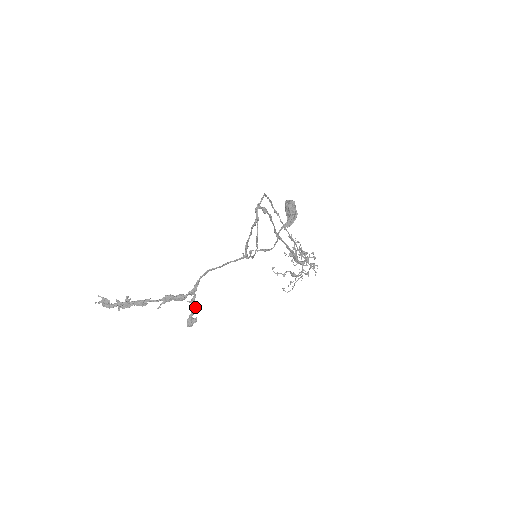
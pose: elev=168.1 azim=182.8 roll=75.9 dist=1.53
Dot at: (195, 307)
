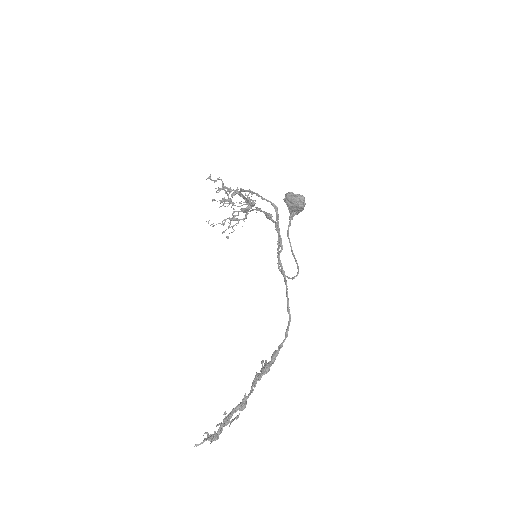
Dot at: occluded
